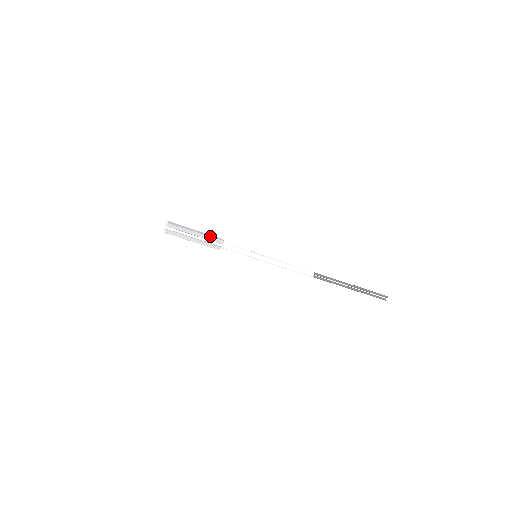
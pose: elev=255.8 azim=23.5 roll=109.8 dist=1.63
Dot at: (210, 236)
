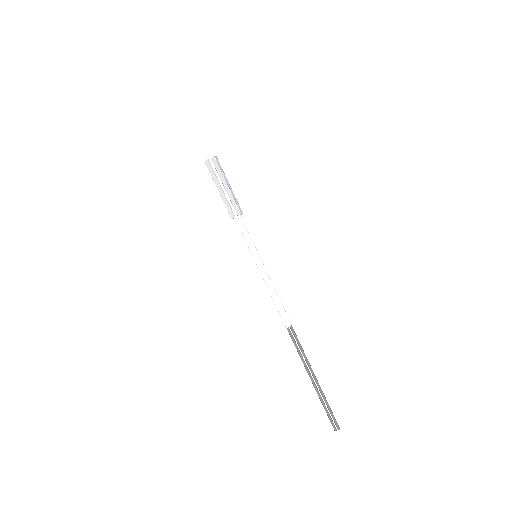
Dot at: (235, 199)
